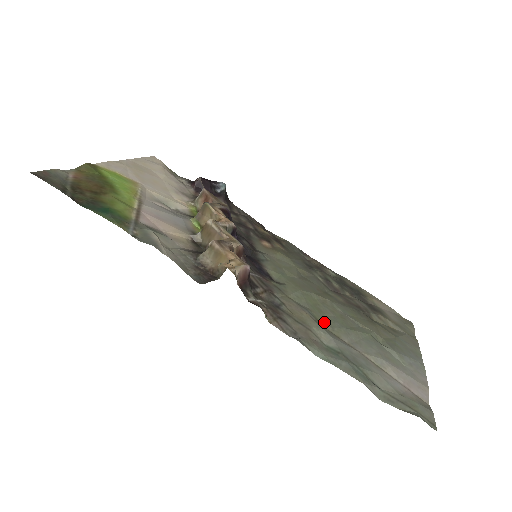
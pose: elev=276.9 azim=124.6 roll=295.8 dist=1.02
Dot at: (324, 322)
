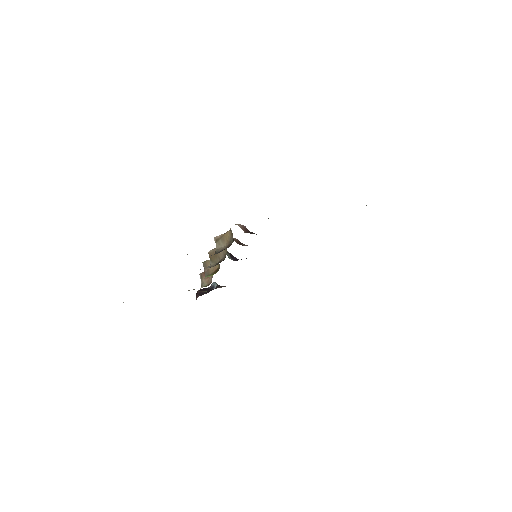
Dot at: occluded
